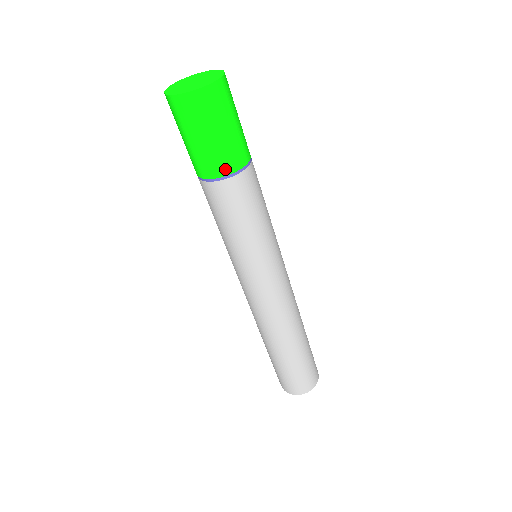
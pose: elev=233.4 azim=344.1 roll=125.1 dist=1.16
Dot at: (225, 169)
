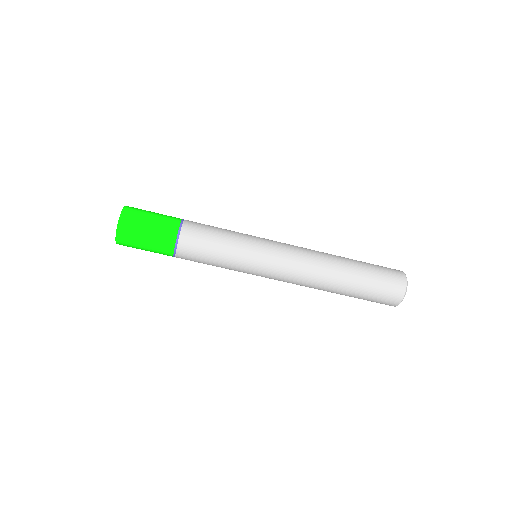
Dot at: (173, 232)
